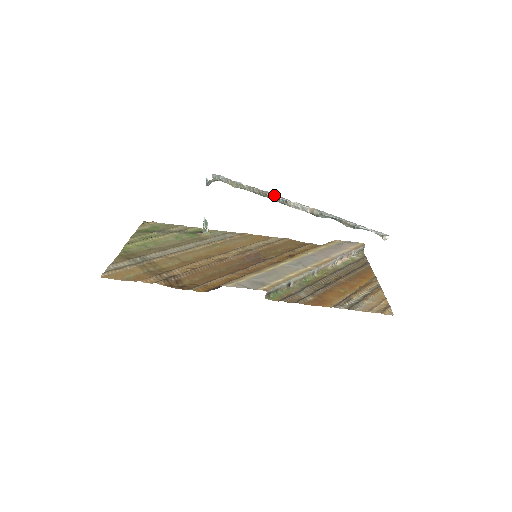
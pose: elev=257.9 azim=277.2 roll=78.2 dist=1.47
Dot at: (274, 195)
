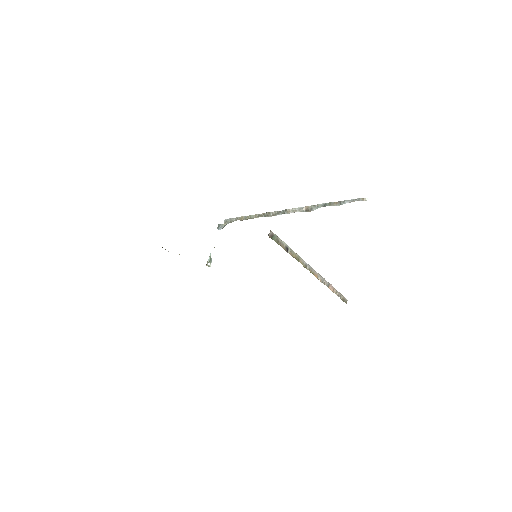
Dot at: (276, 211)
